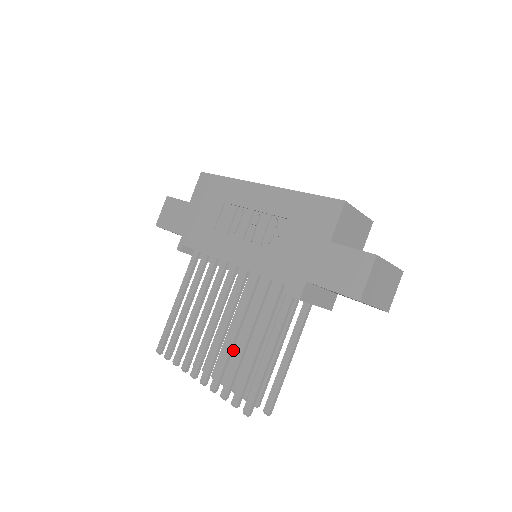
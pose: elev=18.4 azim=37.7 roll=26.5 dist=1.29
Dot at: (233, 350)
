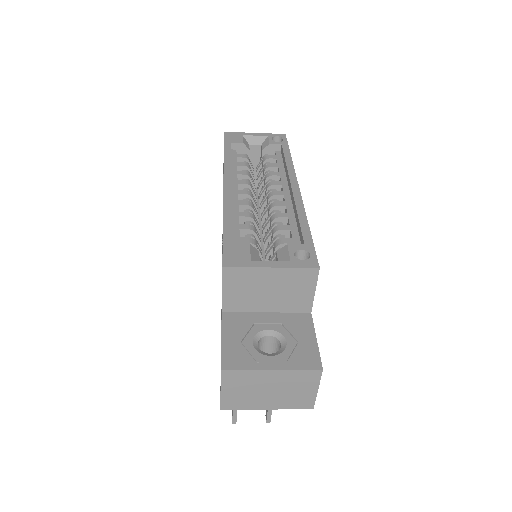
Dot at: occluded
